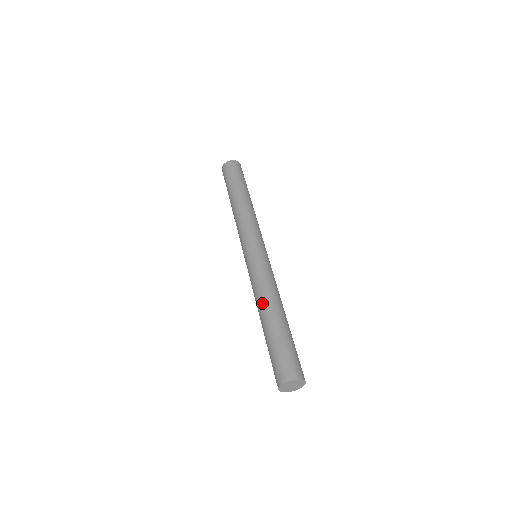
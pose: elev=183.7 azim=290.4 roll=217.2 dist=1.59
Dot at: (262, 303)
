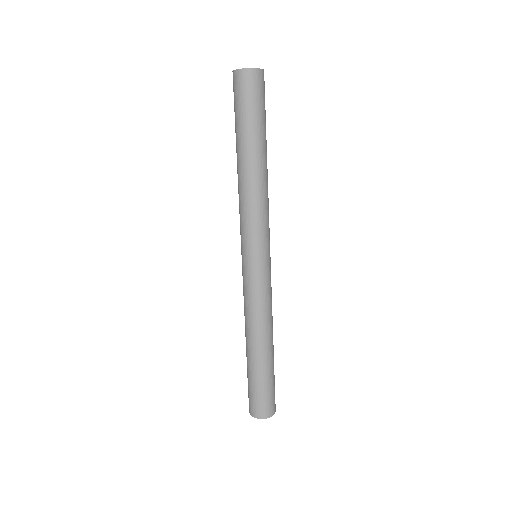
Dot at: (259, 334)
